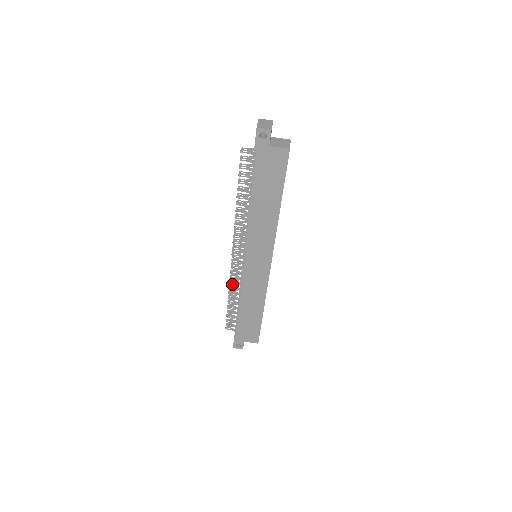
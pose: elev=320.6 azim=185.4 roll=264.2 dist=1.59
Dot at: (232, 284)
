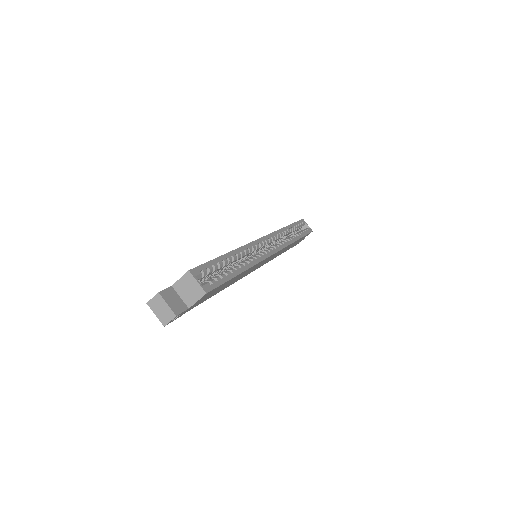
Dot at: occluded
